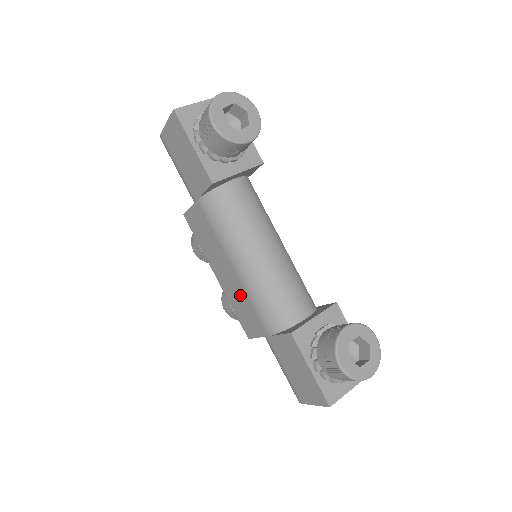
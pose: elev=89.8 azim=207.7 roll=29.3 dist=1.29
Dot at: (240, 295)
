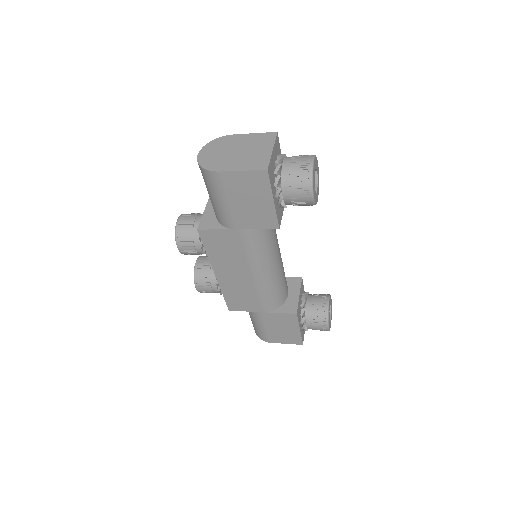
Dot at: (246, 289)
